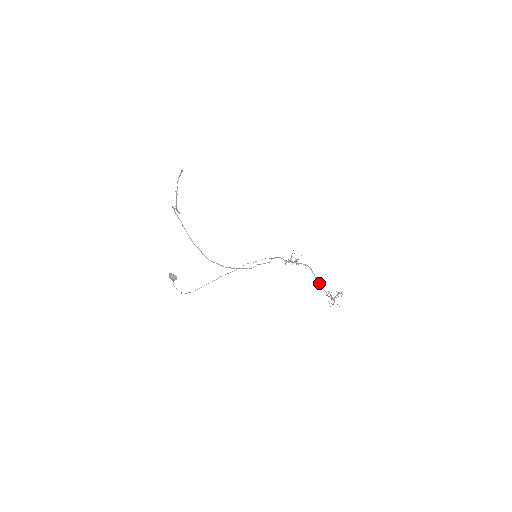
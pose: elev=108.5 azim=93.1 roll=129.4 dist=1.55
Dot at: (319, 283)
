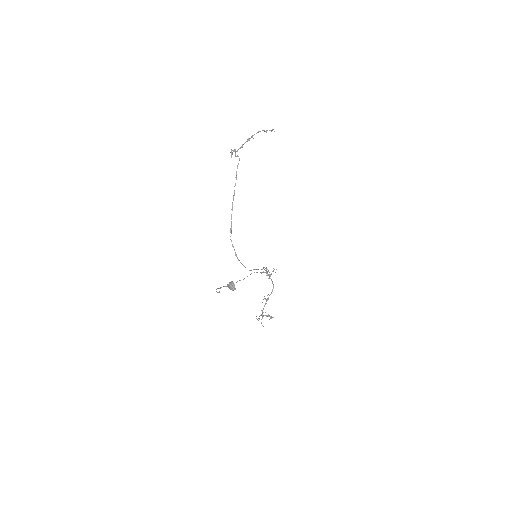
Dot at: occluded
